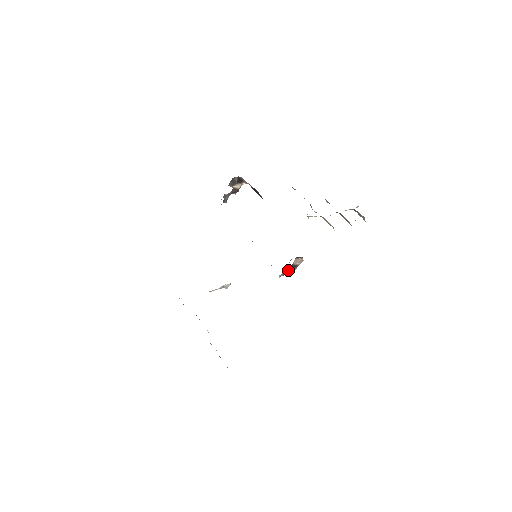
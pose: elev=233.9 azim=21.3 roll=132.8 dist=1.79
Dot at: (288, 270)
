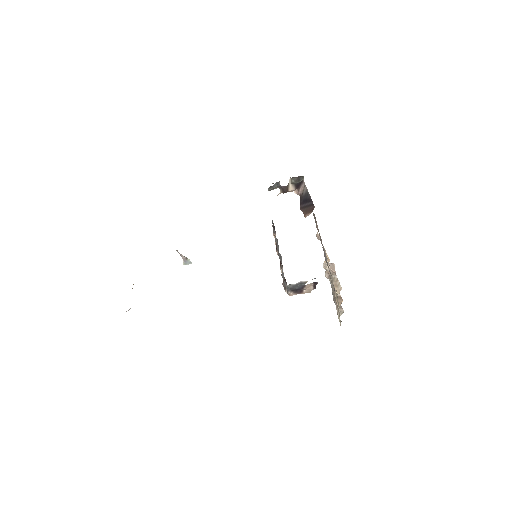
Dot at: (297, 287)
